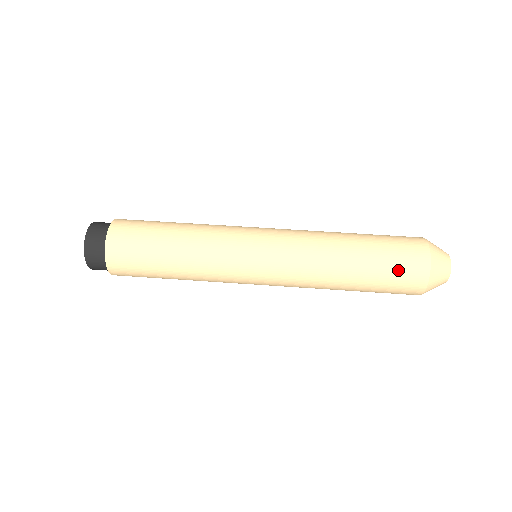
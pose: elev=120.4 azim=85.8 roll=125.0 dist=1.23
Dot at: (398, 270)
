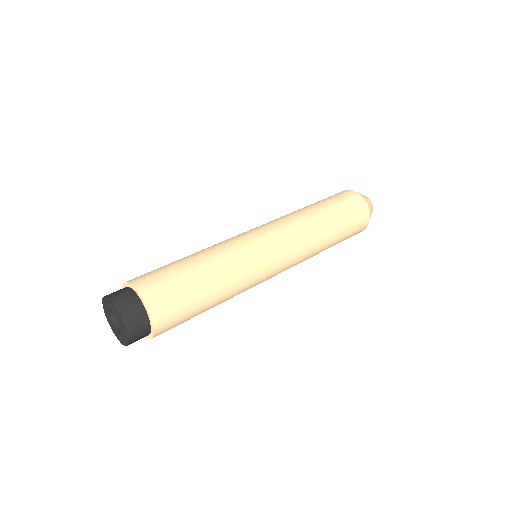
Dot at: (339, 198)
